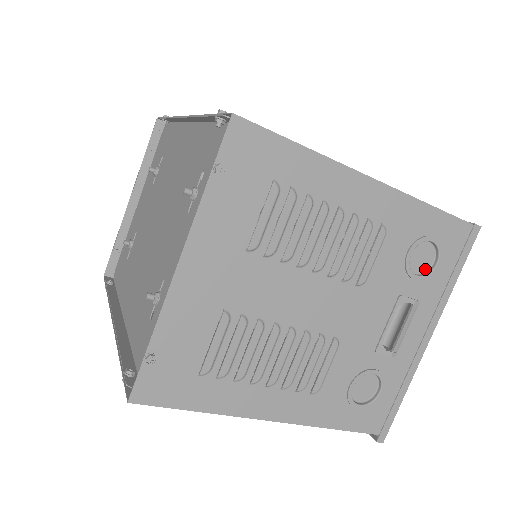
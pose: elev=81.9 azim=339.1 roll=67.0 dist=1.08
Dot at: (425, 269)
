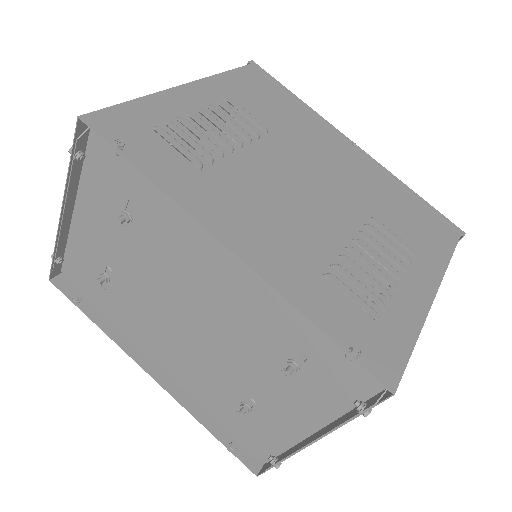
Dot at: occluded
